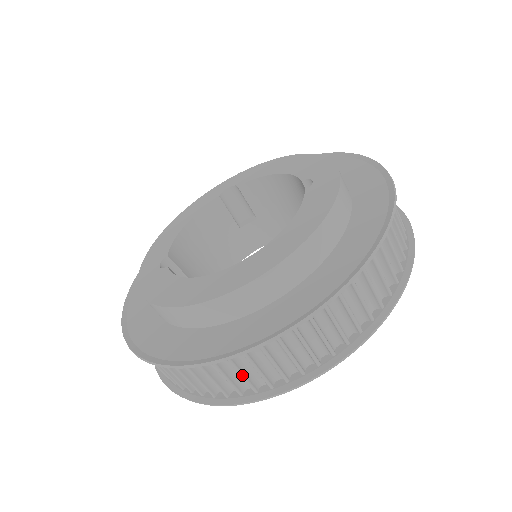
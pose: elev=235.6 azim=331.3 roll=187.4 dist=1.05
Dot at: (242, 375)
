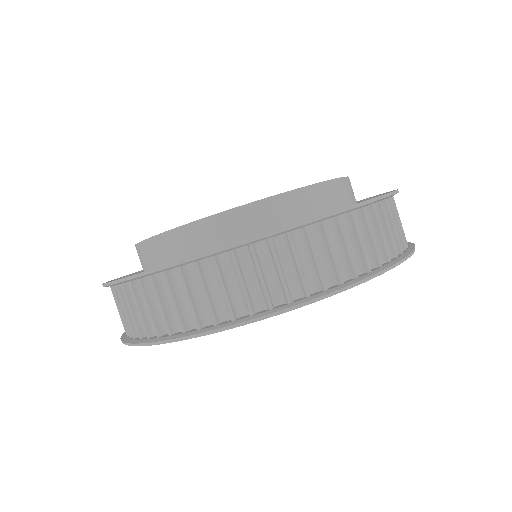
Dot at: (373, 236)
